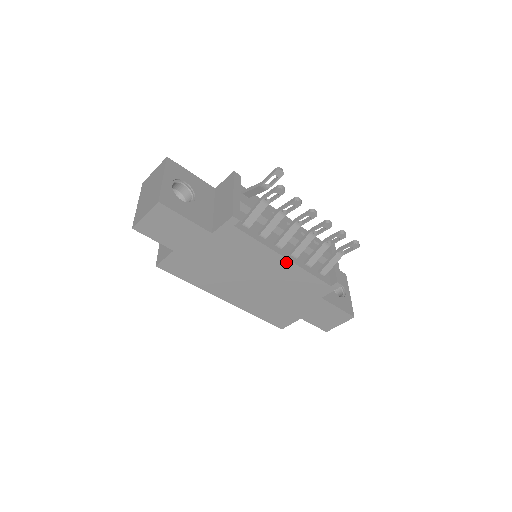
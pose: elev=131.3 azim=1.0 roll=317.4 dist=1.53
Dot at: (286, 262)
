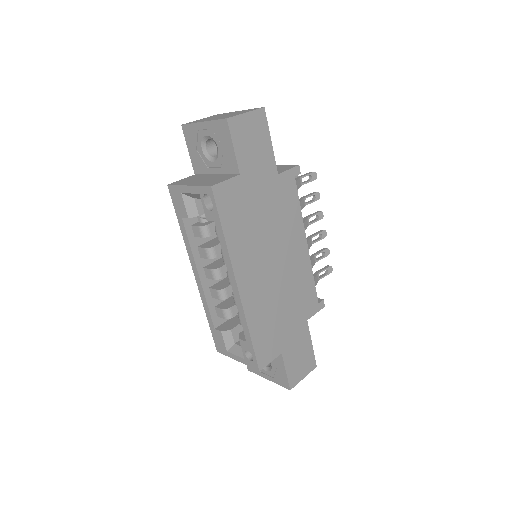
Dot at: (305, 249)
